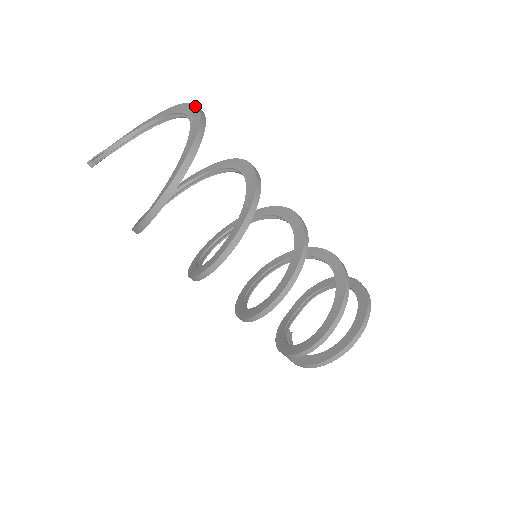
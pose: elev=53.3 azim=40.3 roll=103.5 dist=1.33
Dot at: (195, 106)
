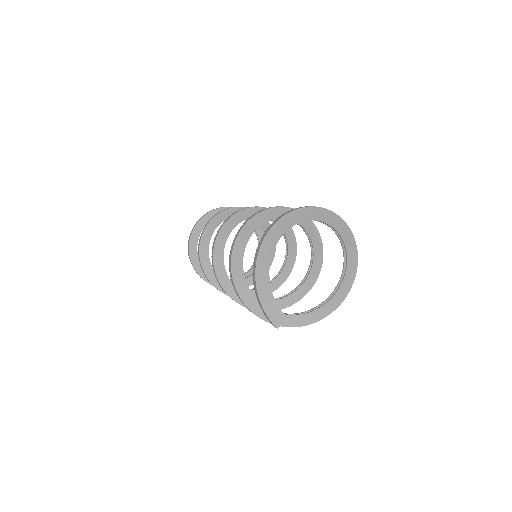
Dot at: (323, 210)
